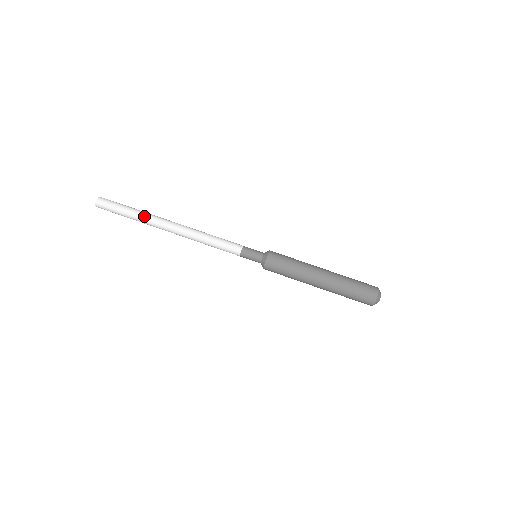
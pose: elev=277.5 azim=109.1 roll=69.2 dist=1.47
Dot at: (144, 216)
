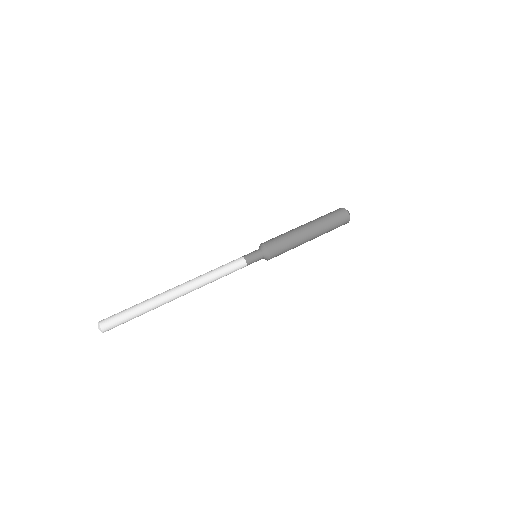
Dot at: (153, 302)
